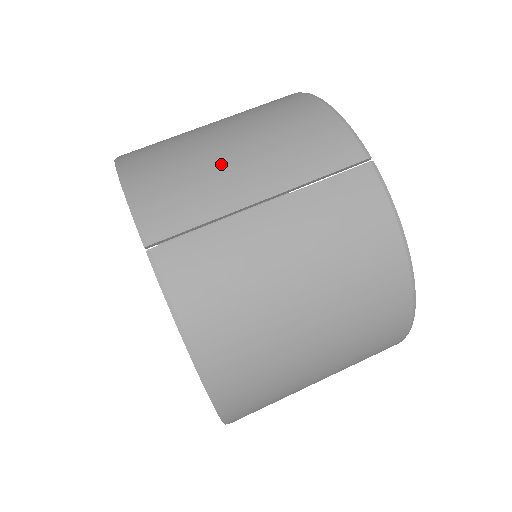
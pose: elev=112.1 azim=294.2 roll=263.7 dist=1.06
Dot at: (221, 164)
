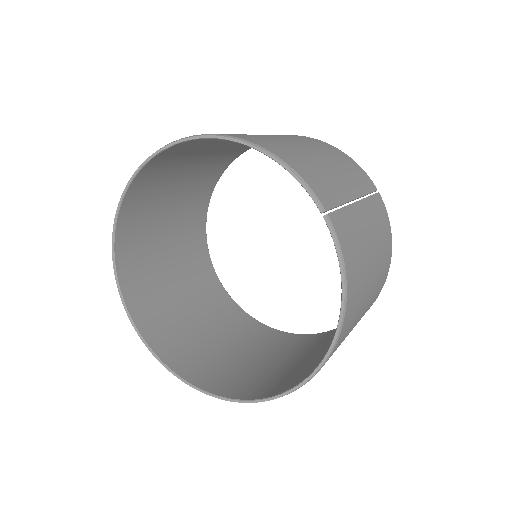
Dot at: (325, 166)
